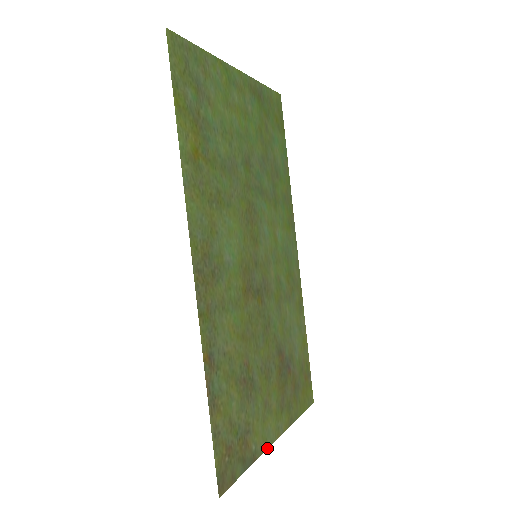
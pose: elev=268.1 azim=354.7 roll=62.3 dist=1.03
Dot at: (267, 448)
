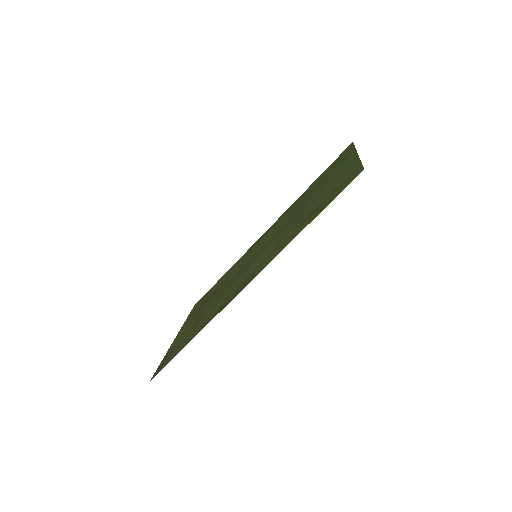
Dot at: (171, 344)
